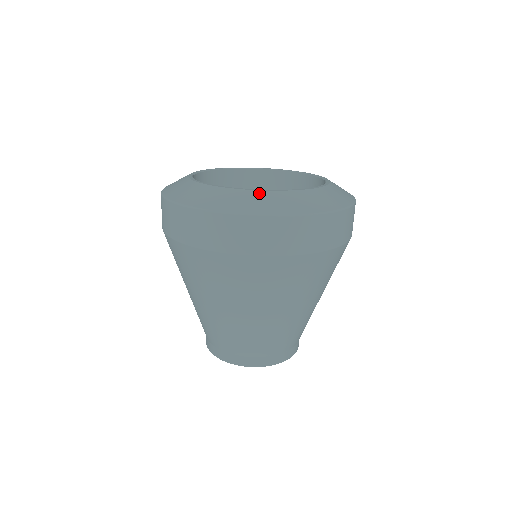
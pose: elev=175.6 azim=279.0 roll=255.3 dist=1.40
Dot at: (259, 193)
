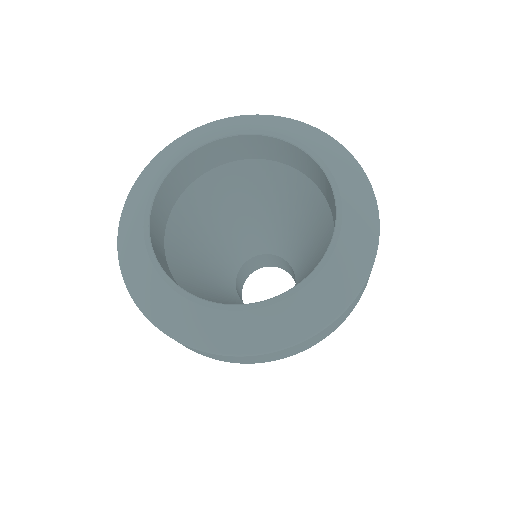
Dot at: (208, 313)
